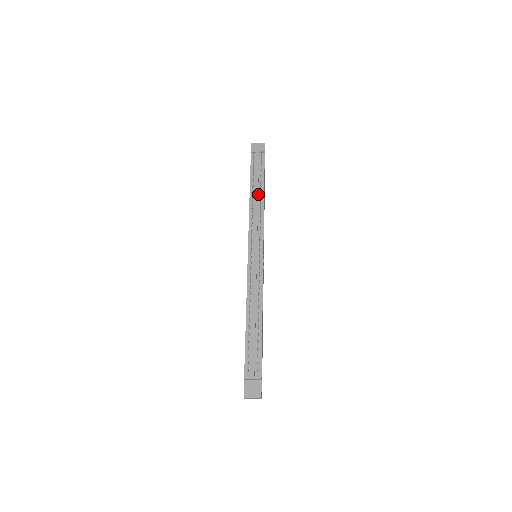
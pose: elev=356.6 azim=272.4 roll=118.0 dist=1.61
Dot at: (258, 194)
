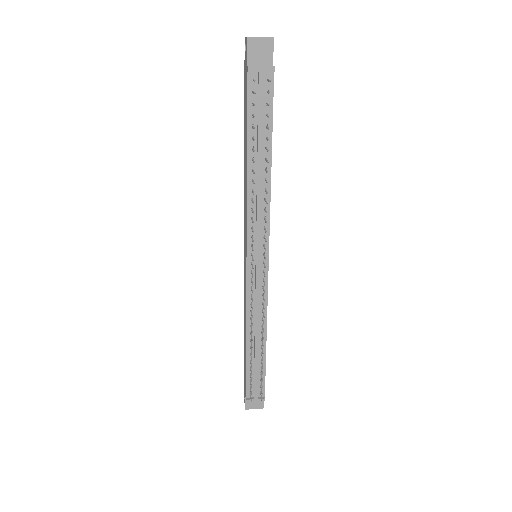
Dot at: (261, 166)
